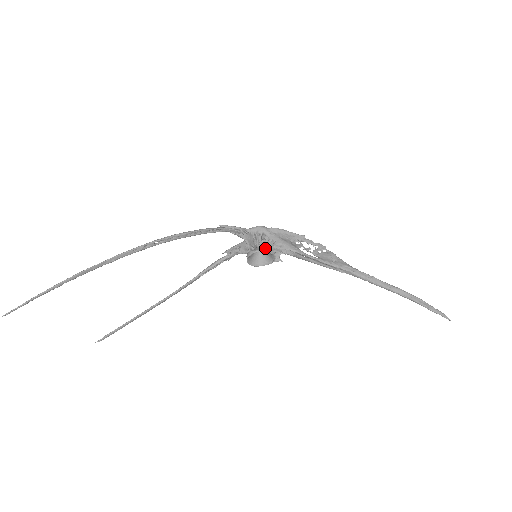
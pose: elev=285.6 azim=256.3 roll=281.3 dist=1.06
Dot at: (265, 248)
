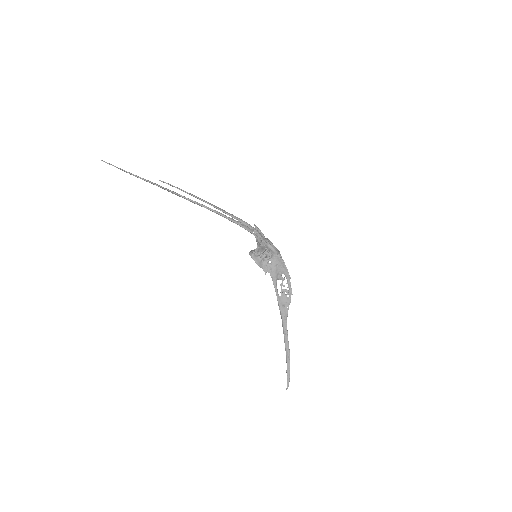
Dot at: (260, 262)
